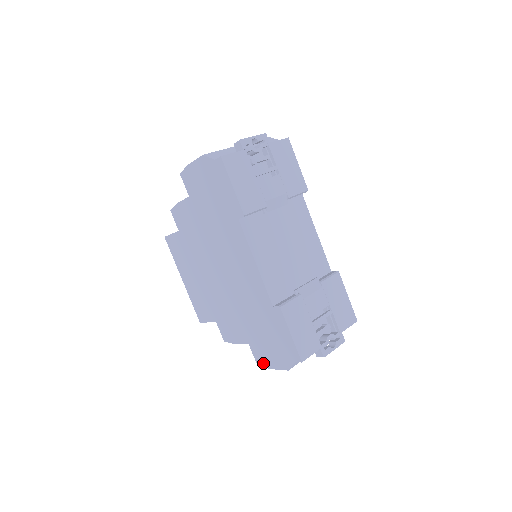
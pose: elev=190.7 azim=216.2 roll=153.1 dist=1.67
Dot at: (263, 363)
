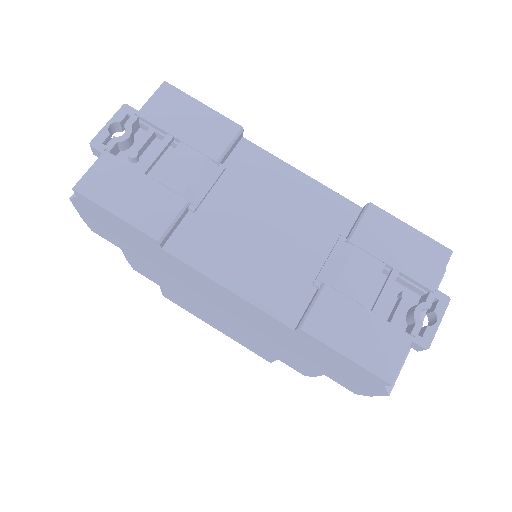
Dot at: (357, 391)
